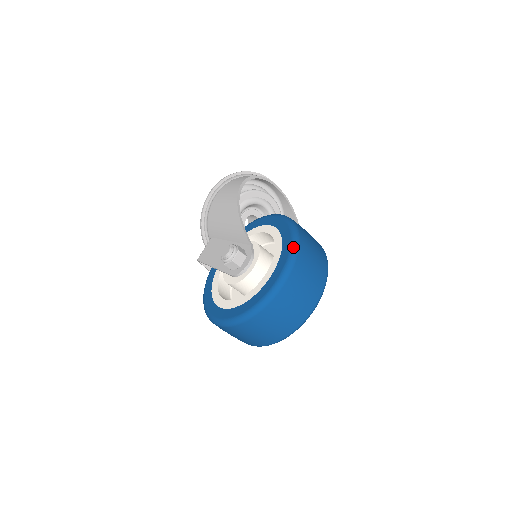
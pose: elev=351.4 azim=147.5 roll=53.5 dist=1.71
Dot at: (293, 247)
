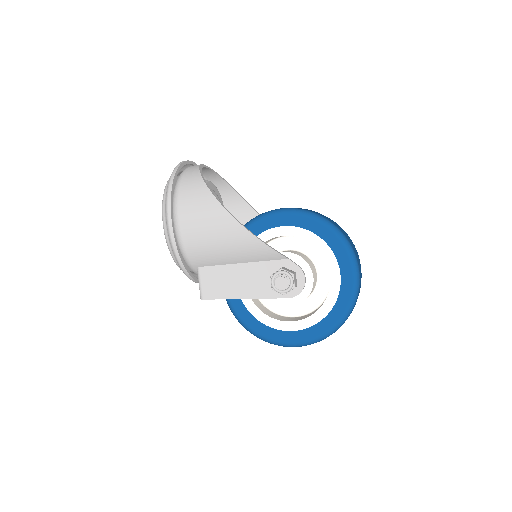
Dot at: (344, 241)
